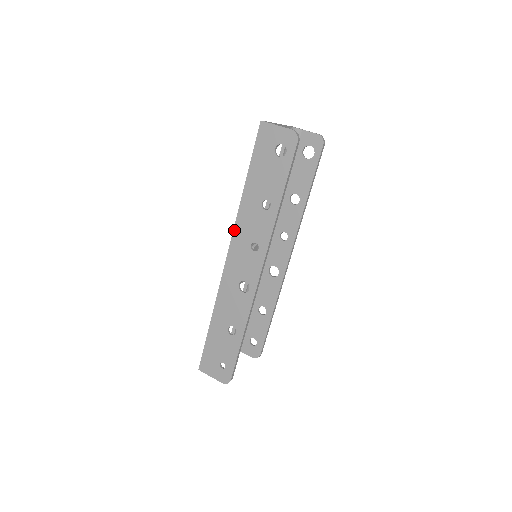
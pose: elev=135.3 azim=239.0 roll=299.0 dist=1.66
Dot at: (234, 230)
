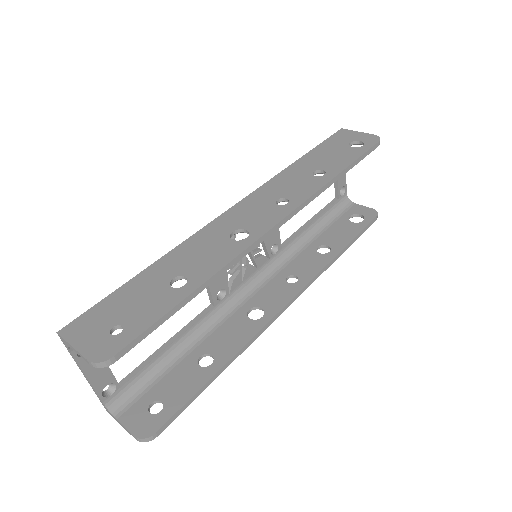
Dot at: (261, 186)
